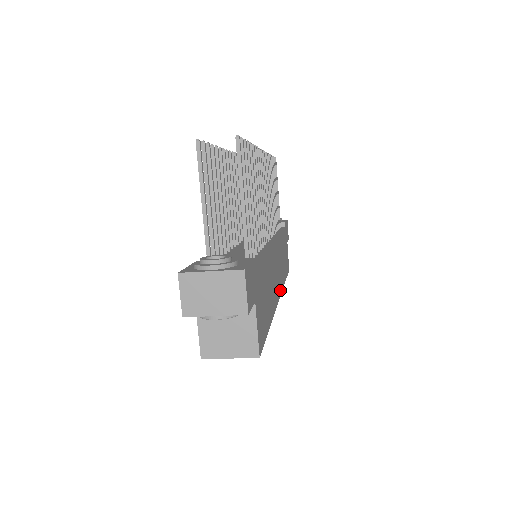
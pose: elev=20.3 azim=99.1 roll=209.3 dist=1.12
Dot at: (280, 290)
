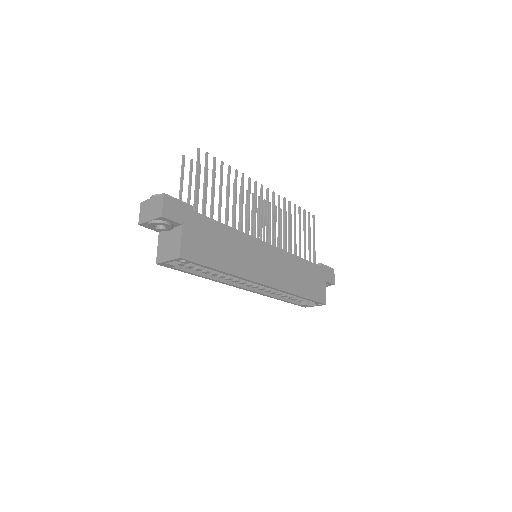
Dot at: (274, 284)
